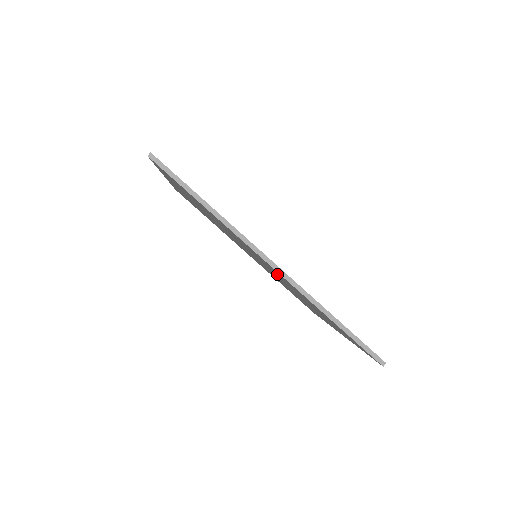
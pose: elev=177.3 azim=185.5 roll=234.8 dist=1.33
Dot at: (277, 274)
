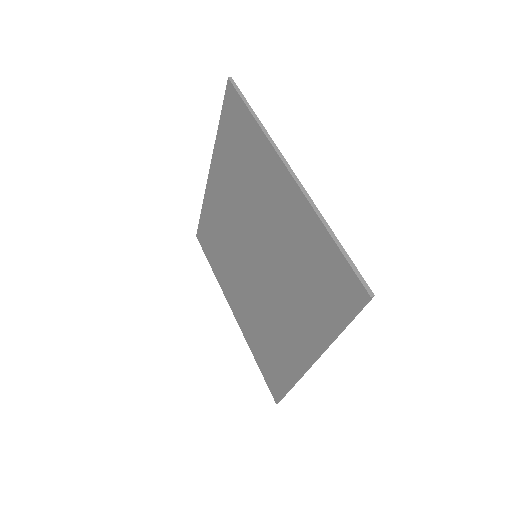
Dot at: (283, 219)
